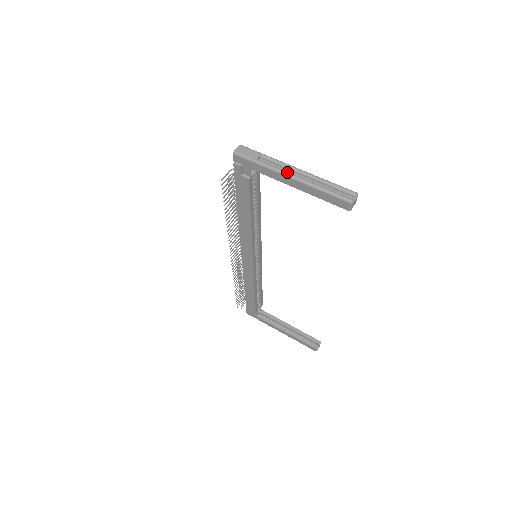
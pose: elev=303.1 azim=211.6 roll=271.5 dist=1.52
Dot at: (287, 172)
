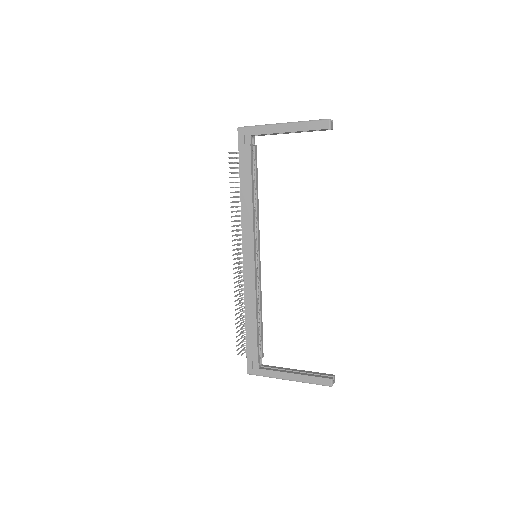
Dot at: (279, 123)
